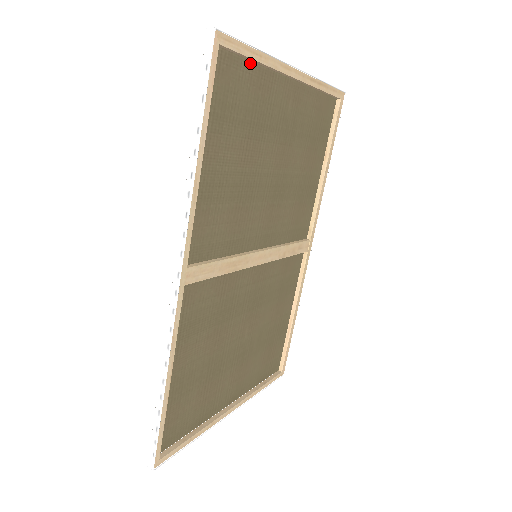
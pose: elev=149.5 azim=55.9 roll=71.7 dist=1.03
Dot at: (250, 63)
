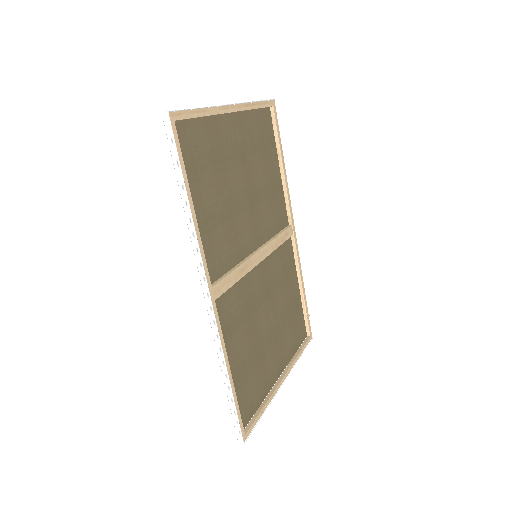
Dot at: (198, 119)
